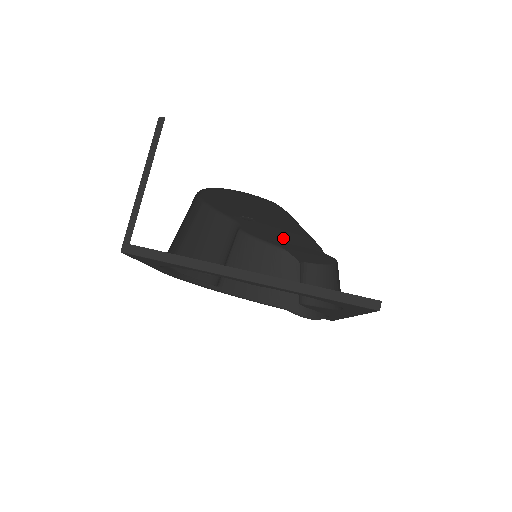
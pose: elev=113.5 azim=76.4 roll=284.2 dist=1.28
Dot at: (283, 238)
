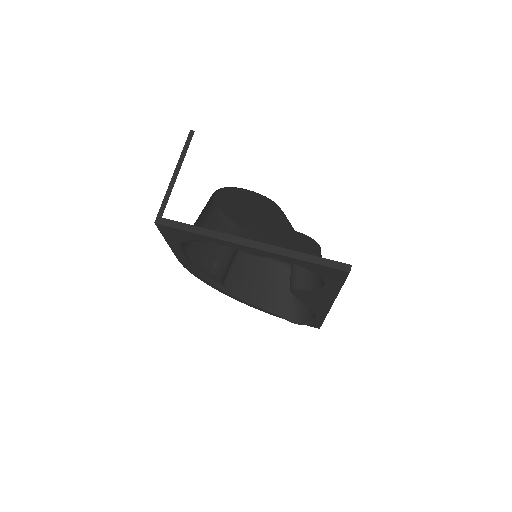
Dot at: occluded
